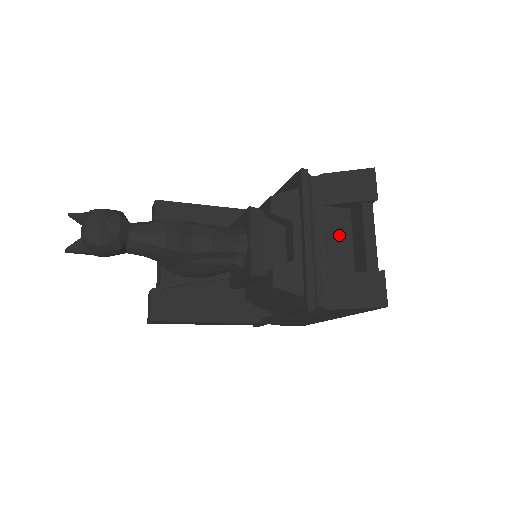
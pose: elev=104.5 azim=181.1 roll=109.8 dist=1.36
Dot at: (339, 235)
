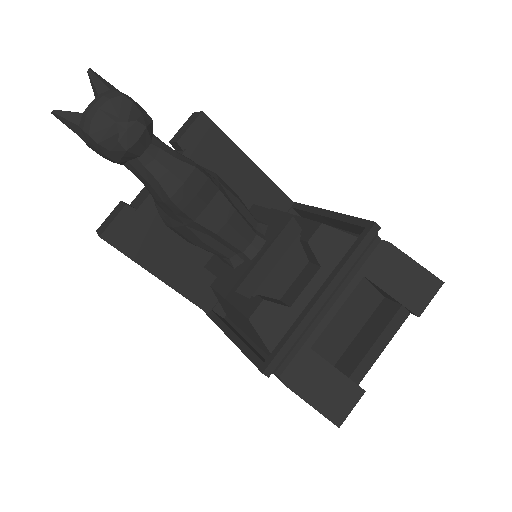
Dot at: (353, 316)
